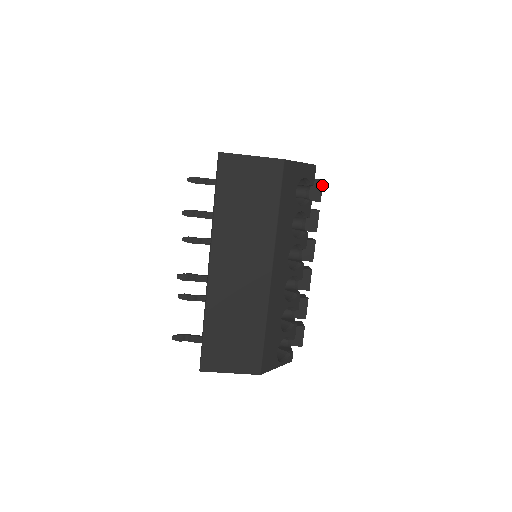
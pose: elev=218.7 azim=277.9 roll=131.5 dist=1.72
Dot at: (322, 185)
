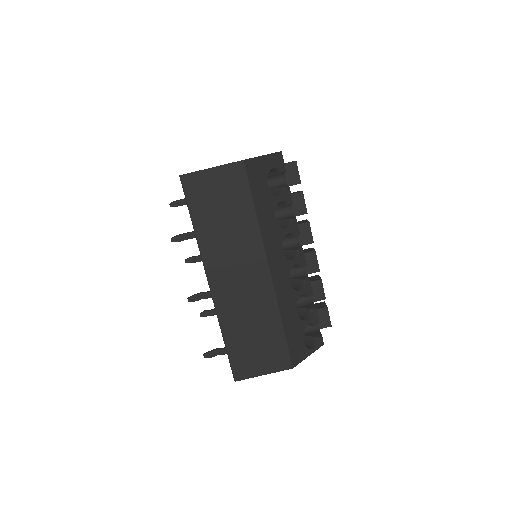
Dot at: (297, 167)
